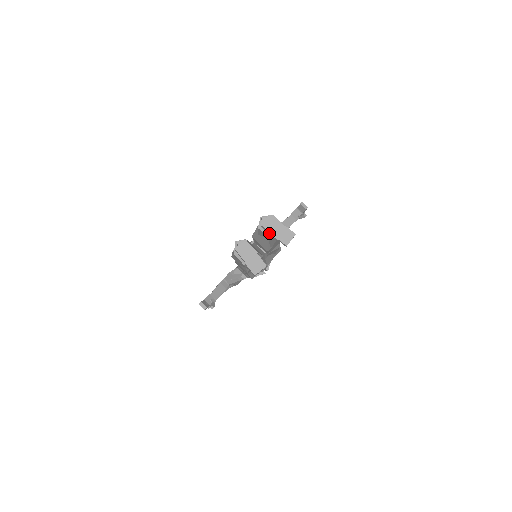
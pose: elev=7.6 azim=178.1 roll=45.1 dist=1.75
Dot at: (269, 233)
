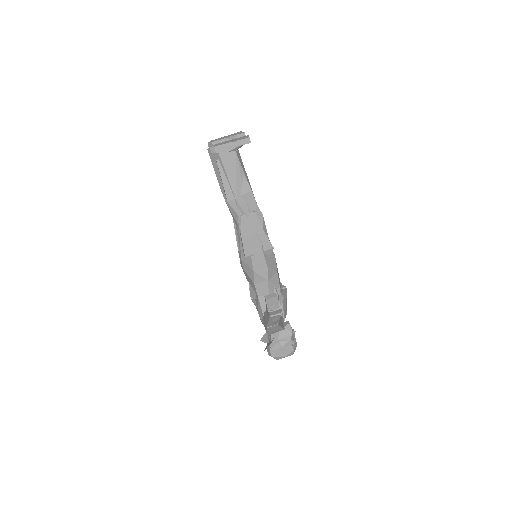
Dot at: occluded
